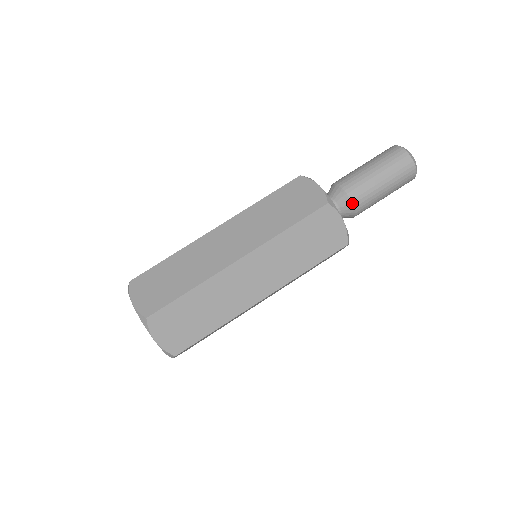
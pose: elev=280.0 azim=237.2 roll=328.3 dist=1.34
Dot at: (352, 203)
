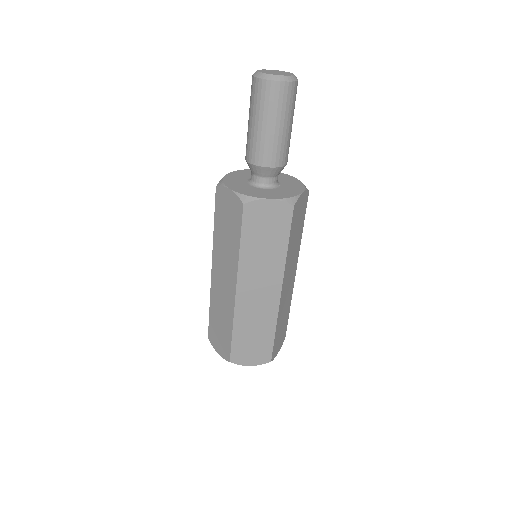
Dot at: occluded
